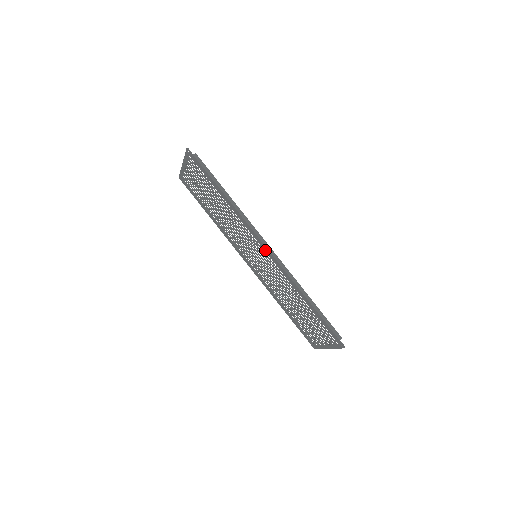
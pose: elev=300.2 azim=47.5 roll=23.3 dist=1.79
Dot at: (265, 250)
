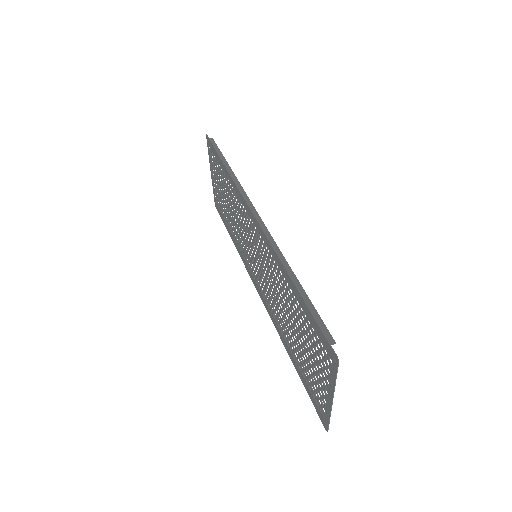
Dot at: (254, 223)
